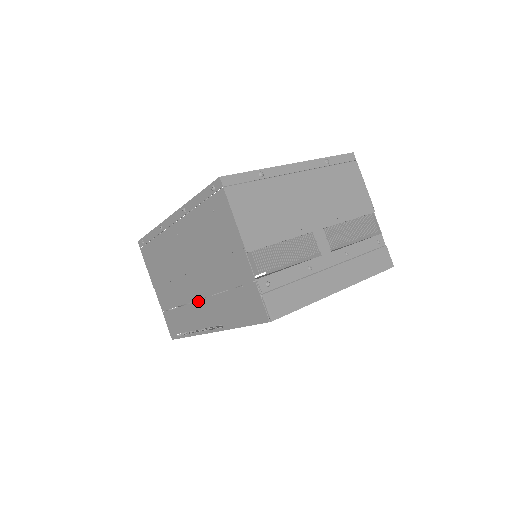
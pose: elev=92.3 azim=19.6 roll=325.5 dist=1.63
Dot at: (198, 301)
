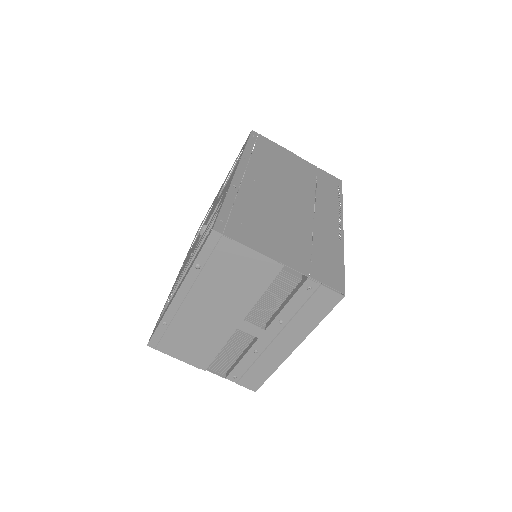
Dot at: occluded
